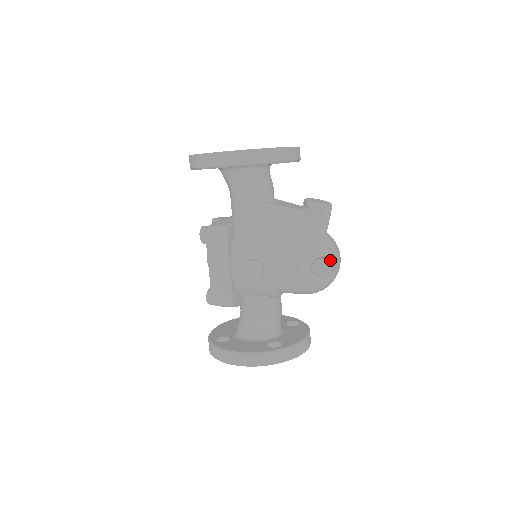
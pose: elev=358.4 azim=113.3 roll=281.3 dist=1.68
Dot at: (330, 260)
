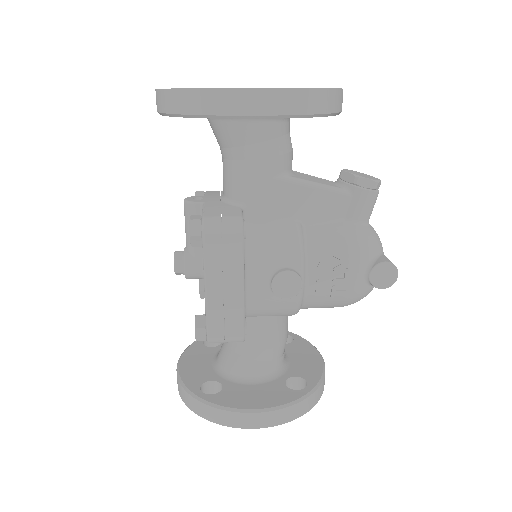
Dot at: occluded
